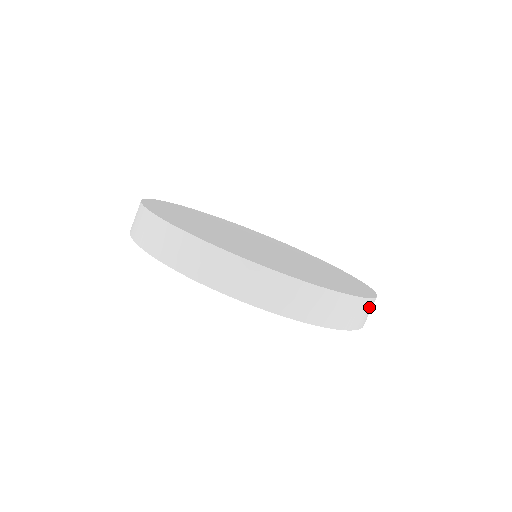
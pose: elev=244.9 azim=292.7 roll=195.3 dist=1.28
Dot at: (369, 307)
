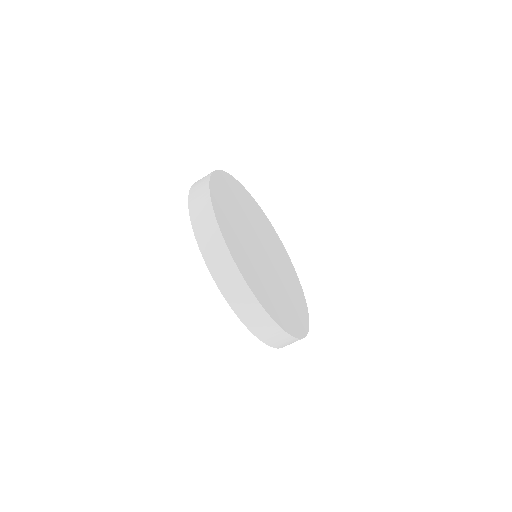
Dot at: (268, 325)
